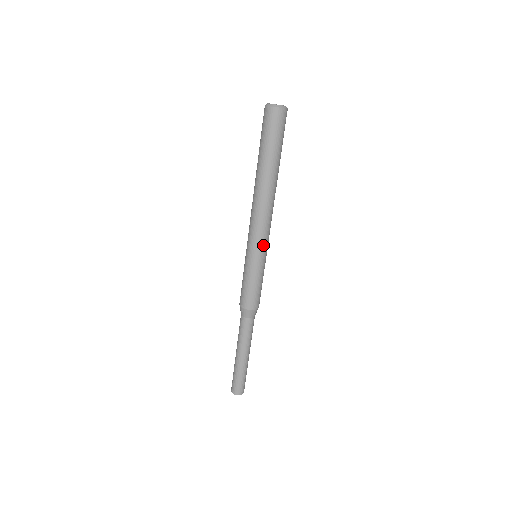
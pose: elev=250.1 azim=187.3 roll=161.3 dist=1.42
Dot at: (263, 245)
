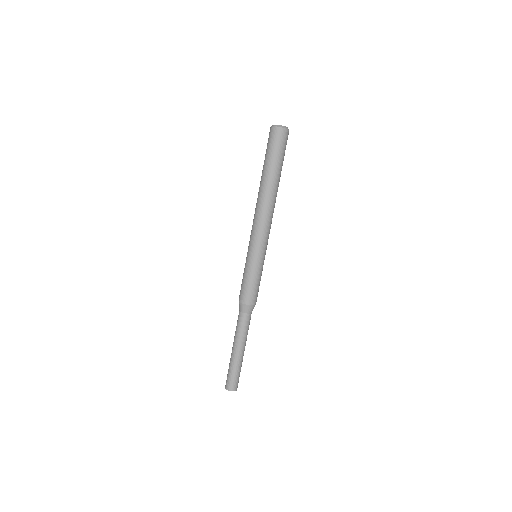
Dot at: (266, 245)
